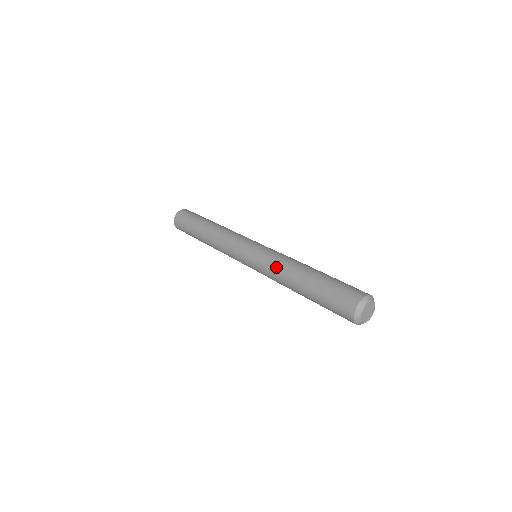
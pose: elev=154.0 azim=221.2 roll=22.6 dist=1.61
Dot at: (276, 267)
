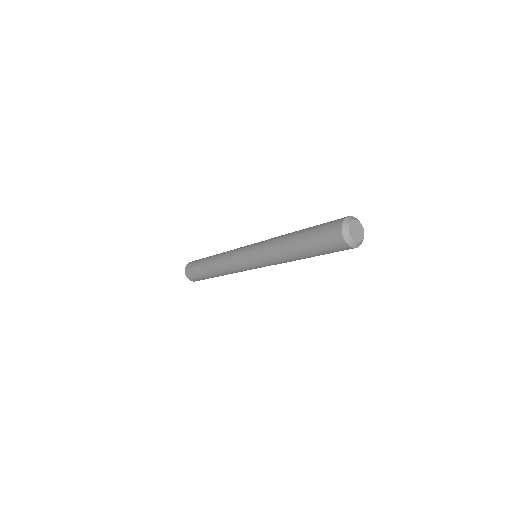
Dot at: occluded
